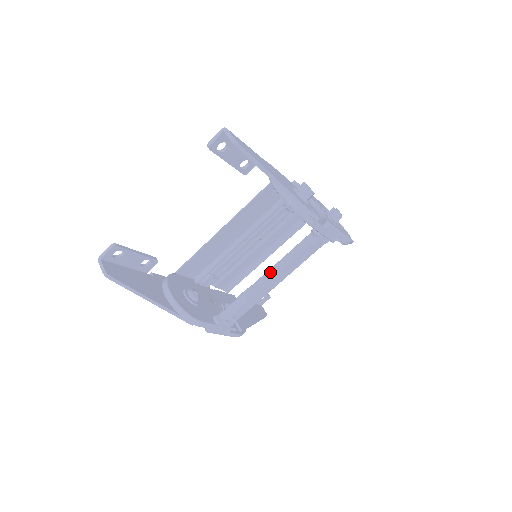
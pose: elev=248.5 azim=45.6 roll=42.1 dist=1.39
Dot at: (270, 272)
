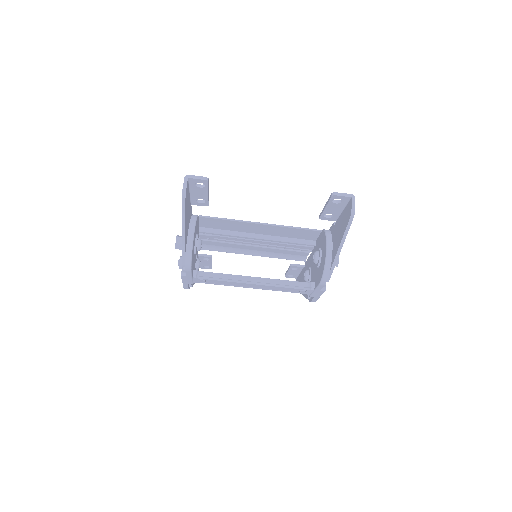
Dot at: (261, 280)
